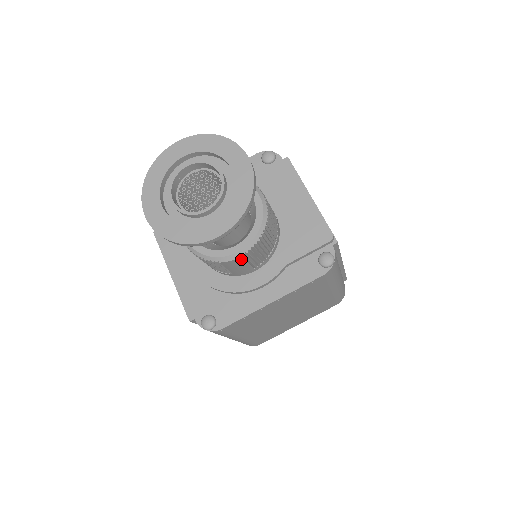
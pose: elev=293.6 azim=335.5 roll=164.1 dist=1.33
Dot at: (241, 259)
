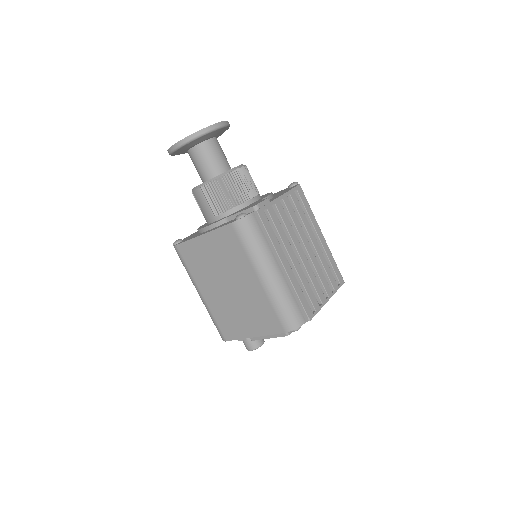
Dot at: (201, 192)
